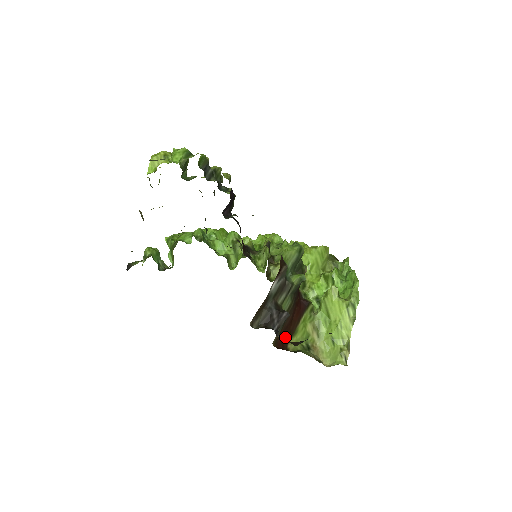
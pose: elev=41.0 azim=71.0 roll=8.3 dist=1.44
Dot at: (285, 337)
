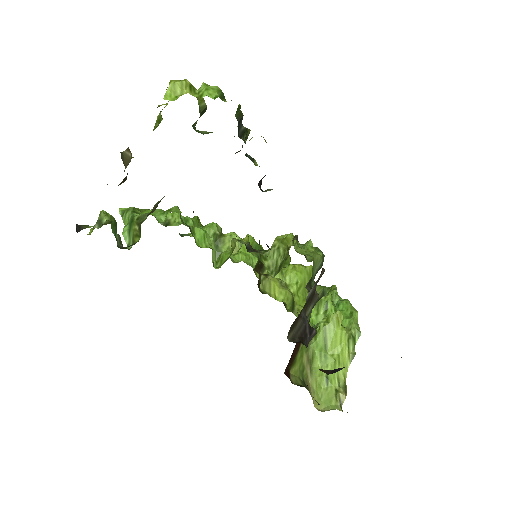
Dot at: (288, 365)
